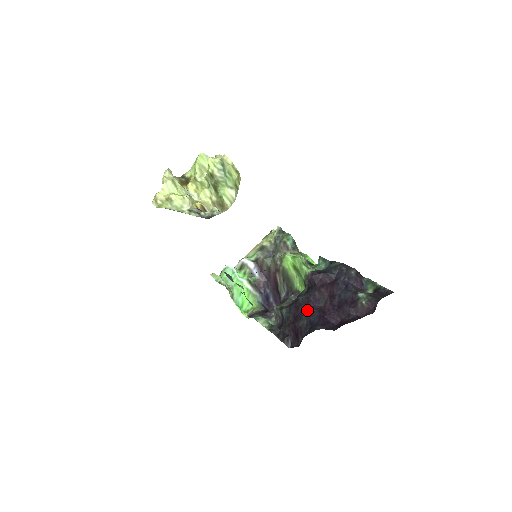
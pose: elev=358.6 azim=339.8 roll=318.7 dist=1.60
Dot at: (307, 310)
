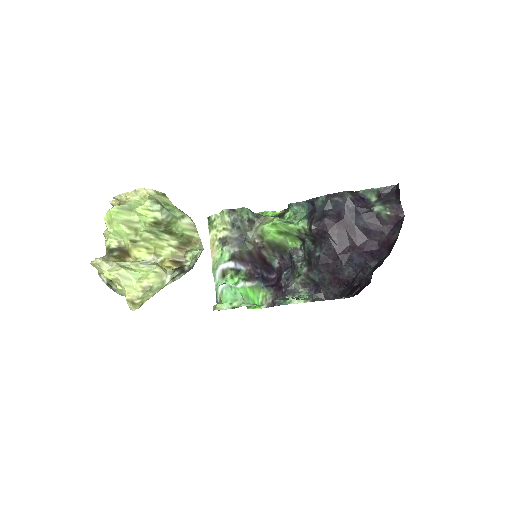
Dot at: (342, 259)
